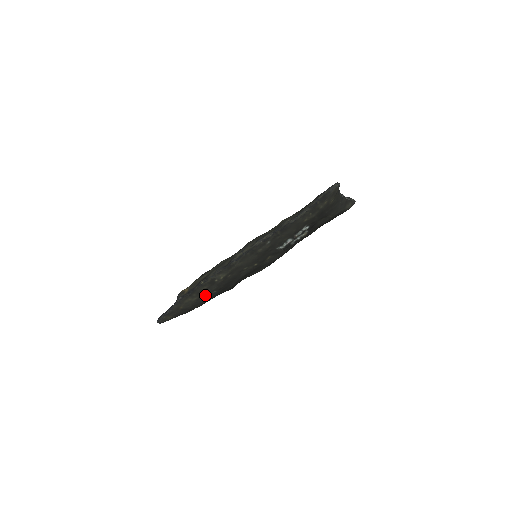
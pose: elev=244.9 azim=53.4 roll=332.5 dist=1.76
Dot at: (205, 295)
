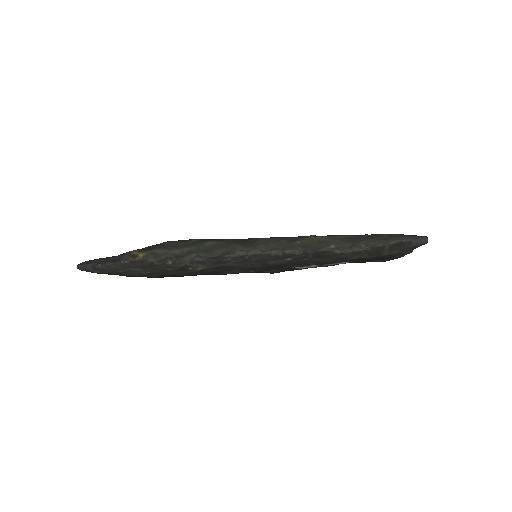
Dot at: (163, 274)
